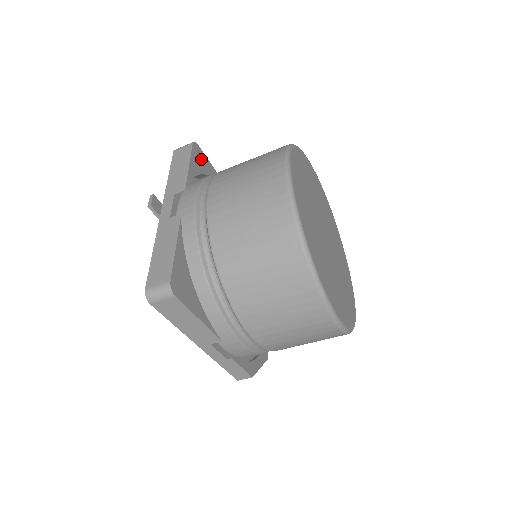
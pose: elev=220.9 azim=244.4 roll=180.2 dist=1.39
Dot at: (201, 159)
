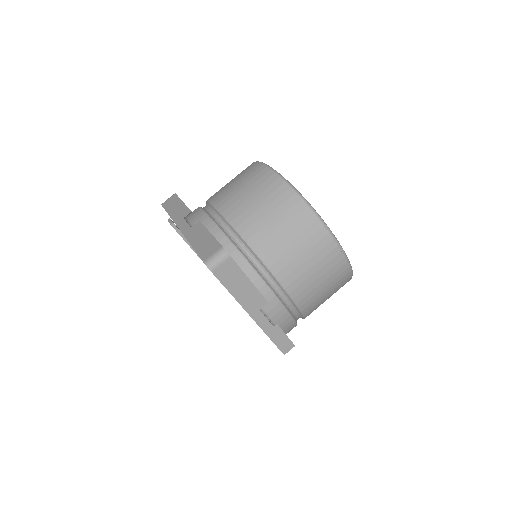
Dot at: occluded
